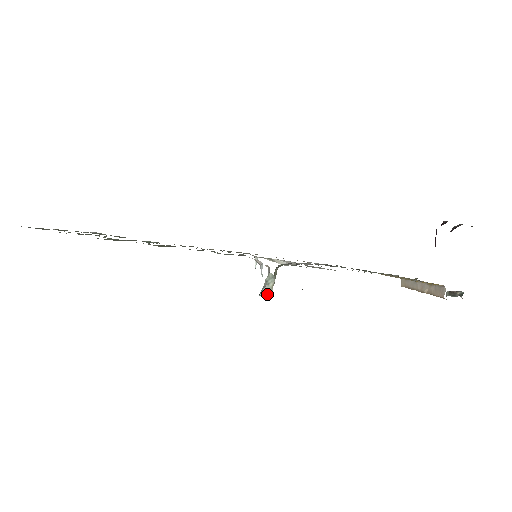
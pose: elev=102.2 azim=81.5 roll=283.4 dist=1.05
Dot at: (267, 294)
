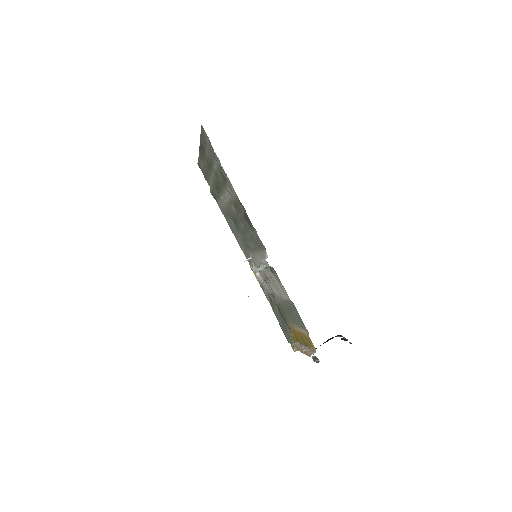
Dot at: (254, 271)
